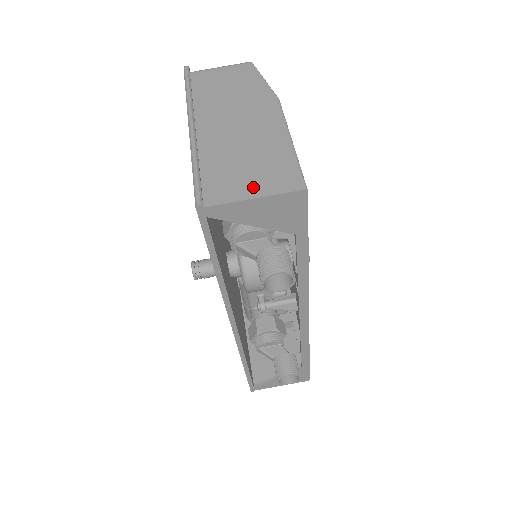
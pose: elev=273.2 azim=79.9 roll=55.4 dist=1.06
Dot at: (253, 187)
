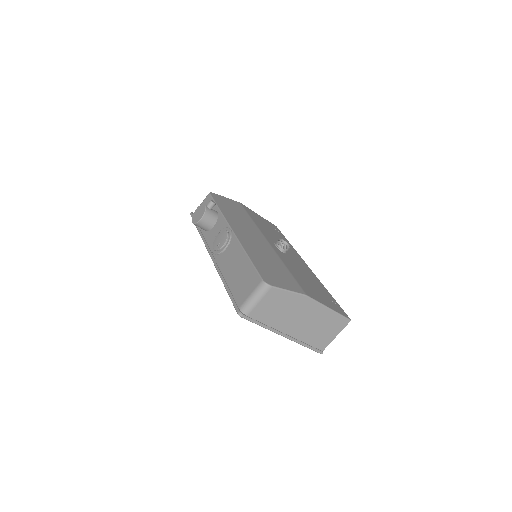
Dot at: (333, 334)
